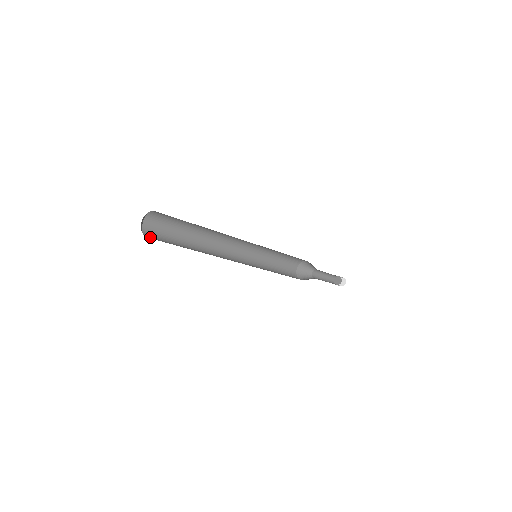
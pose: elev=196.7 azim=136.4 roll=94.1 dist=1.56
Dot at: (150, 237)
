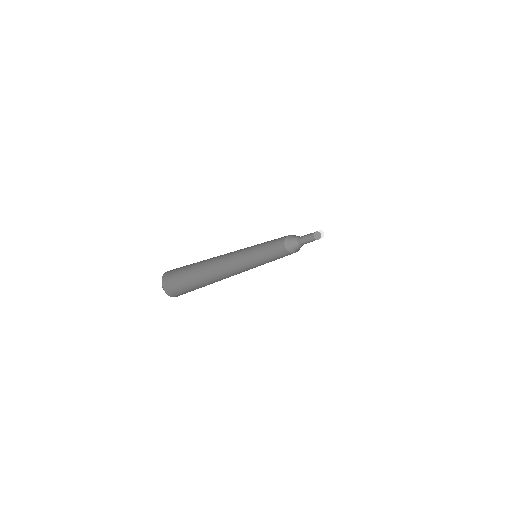
Dot at: (168, 285)
